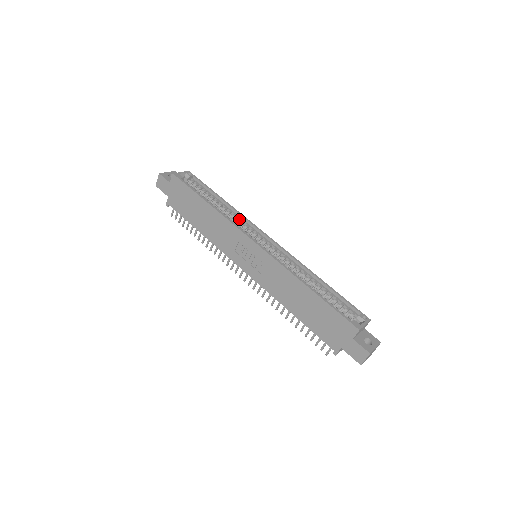
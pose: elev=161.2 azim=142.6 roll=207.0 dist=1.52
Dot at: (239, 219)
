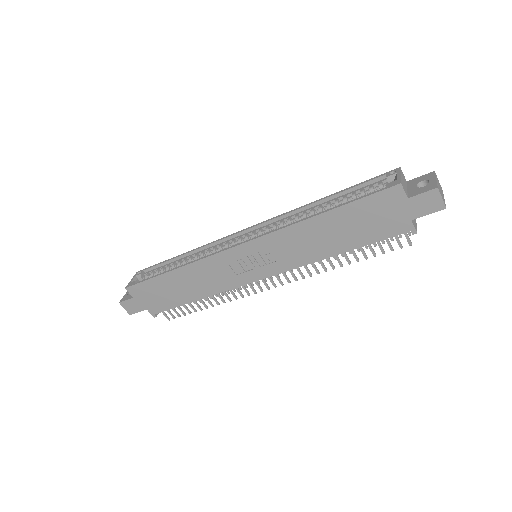
Dot at: (209, 250)
